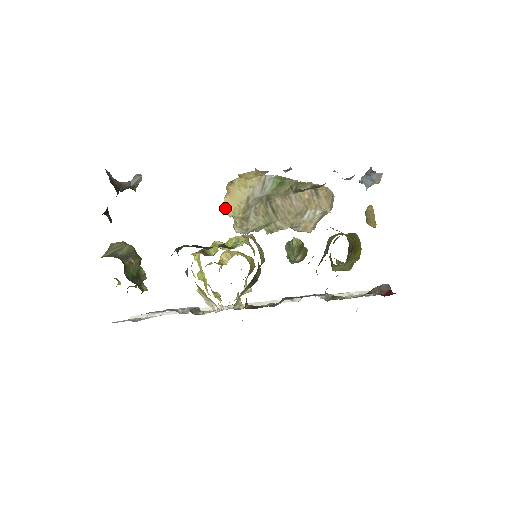
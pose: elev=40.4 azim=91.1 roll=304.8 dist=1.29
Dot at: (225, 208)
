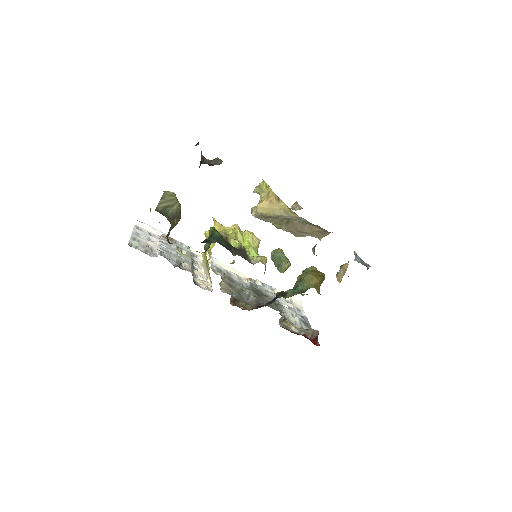
Dot at: (259, 207)
